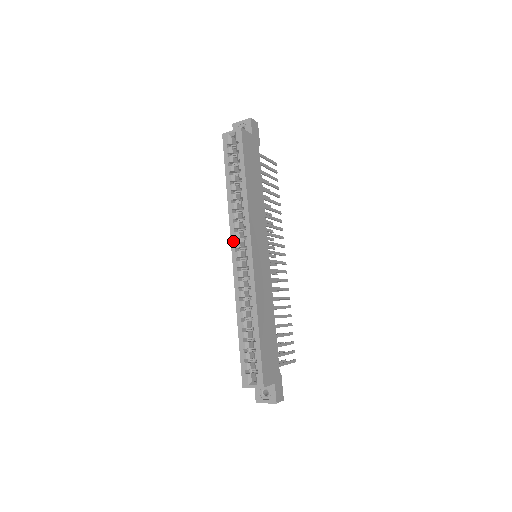
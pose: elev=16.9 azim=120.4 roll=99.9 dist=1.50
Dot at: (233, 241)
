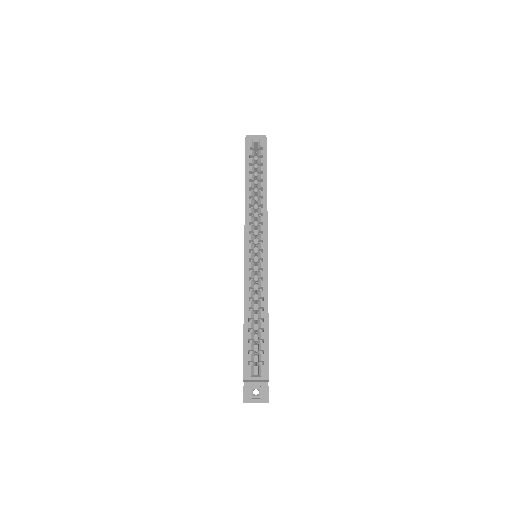
Dot at: (247, 233)
